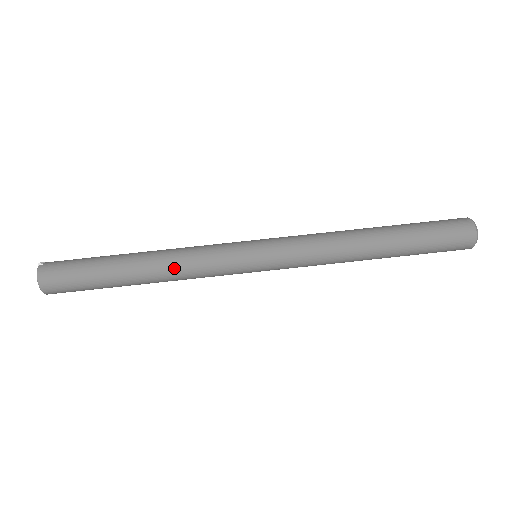
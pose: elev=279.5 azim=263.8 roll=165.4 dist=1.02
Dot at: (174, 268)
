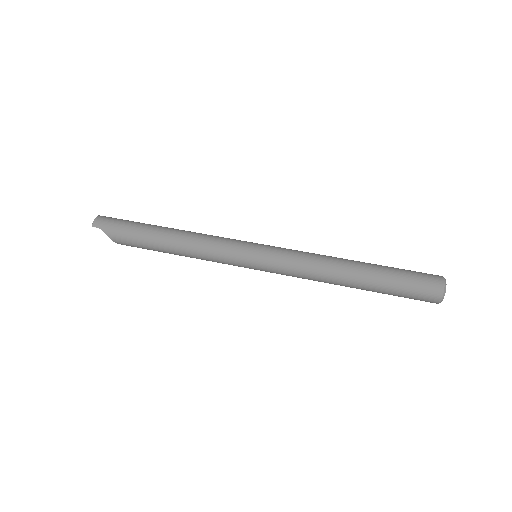
Dot at: (195, 233)
